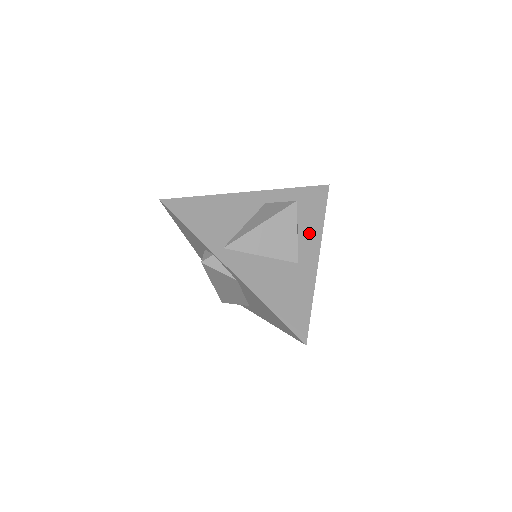
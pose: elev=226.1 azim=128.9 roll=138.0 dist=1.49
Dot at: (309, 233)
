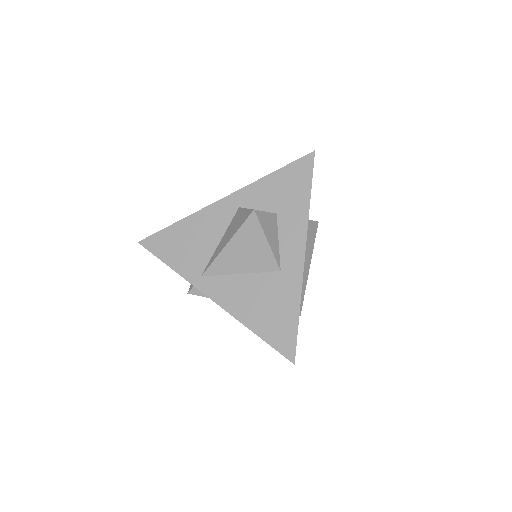
Dot at: (291, 228)
